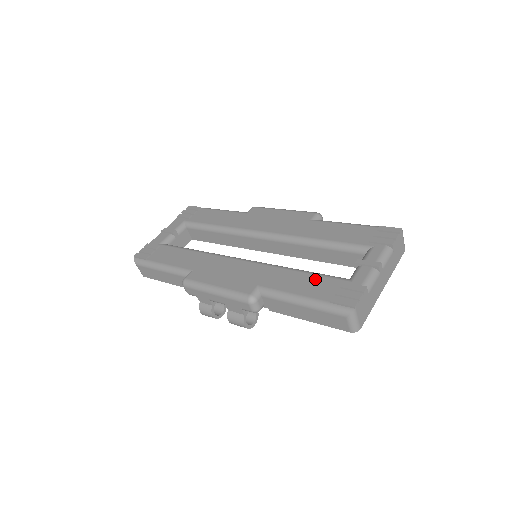
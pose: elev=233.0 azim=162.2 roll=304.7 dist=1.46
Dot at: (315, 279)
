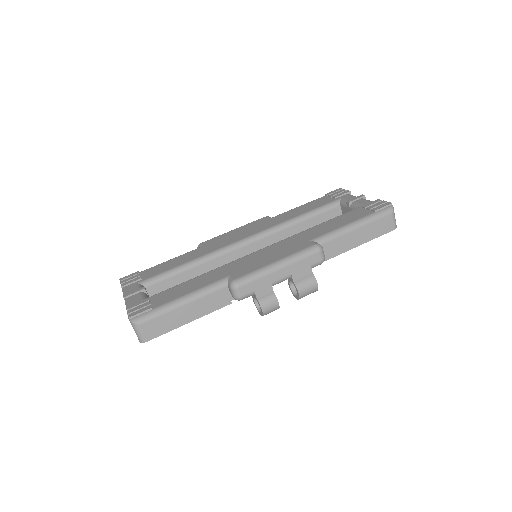
Dot at: (341, 217)
